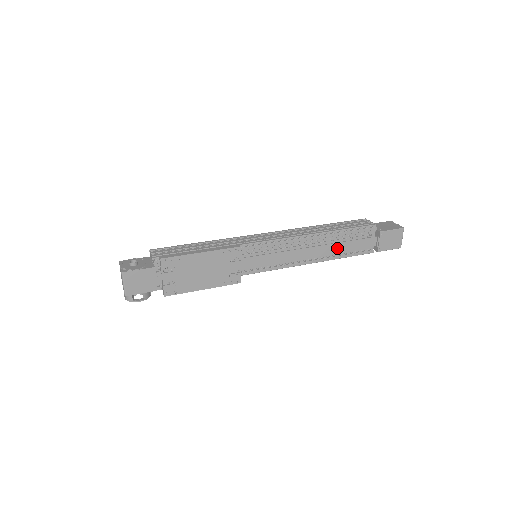
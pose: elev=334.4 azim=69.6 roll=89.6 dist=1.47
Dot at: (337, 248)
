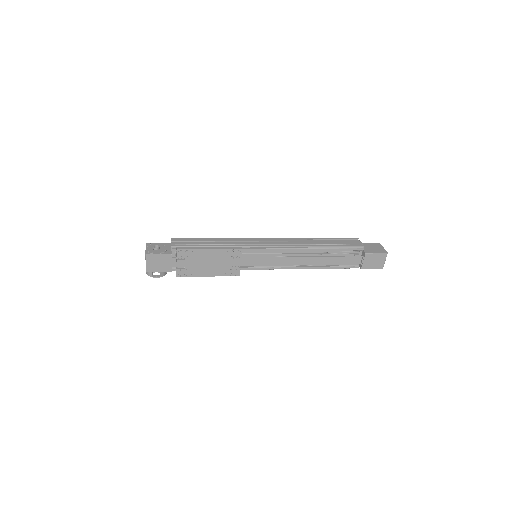
Dot at: (325, 261)
